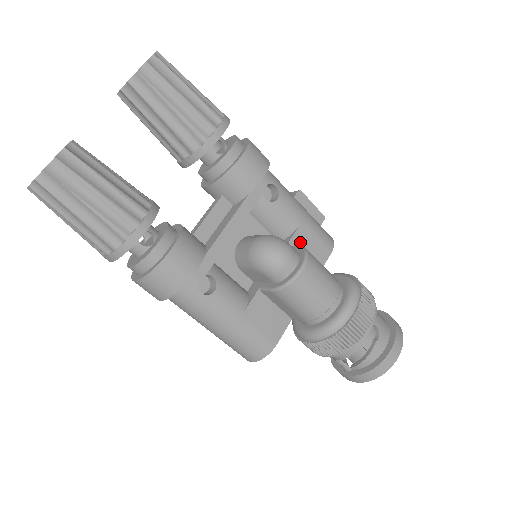
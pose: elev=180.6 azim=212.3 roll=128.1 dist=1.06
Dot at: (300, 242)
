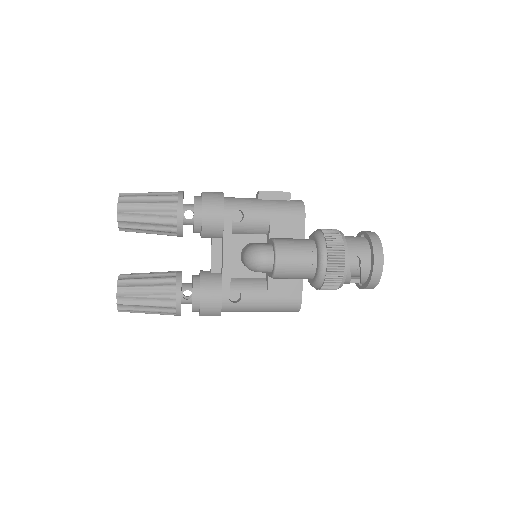
Dot at: (277, 229)
